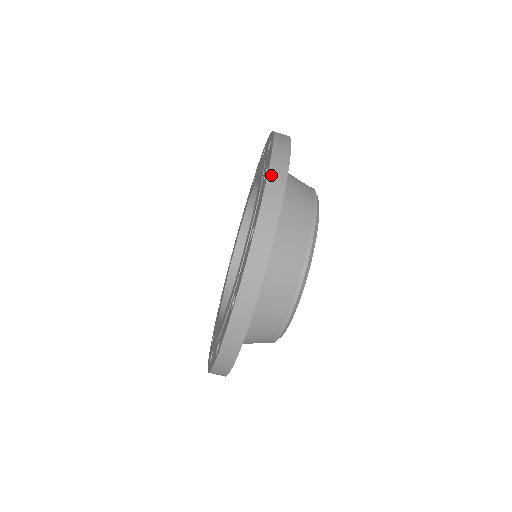
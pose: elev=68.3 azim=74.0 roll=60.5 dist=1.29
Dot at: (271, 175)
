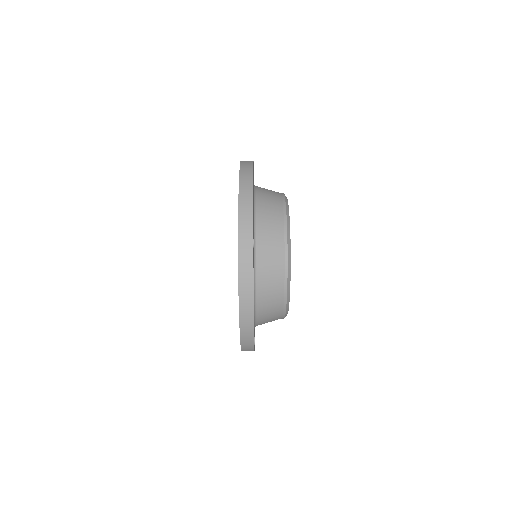
Dot at: (241, 311)
